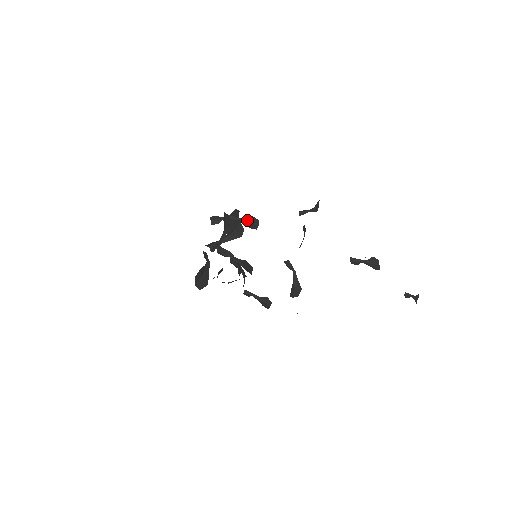
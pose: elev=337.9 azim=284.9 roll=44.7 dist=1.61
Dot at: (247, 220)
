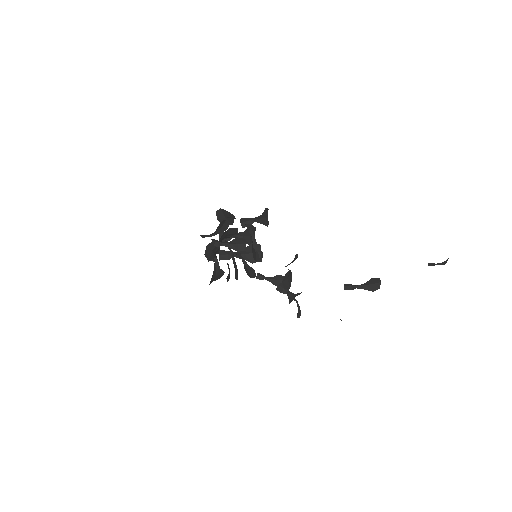
Dot at: (232, 243)
